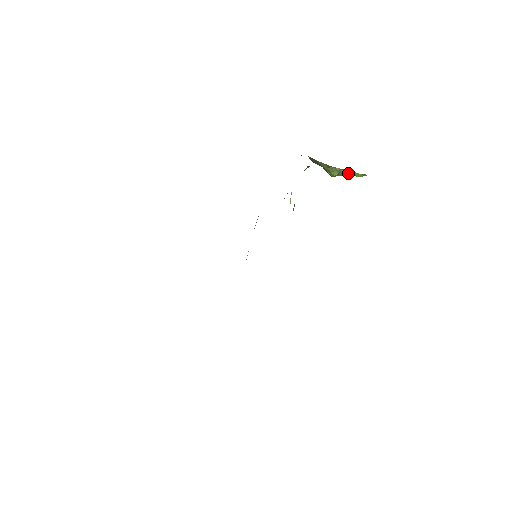
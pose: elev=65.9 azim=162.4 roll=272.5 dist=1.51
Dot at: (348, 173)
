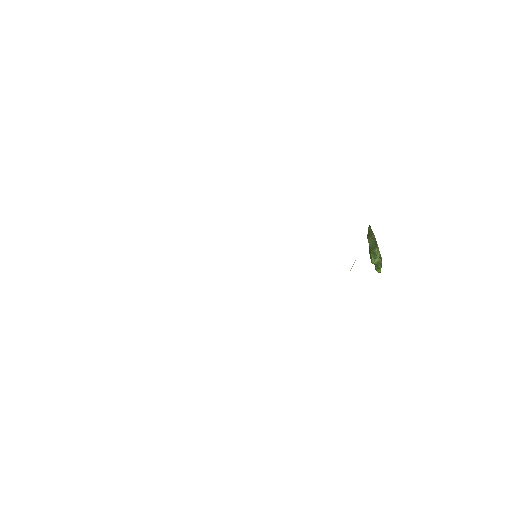
Dot at: (379, 267)
